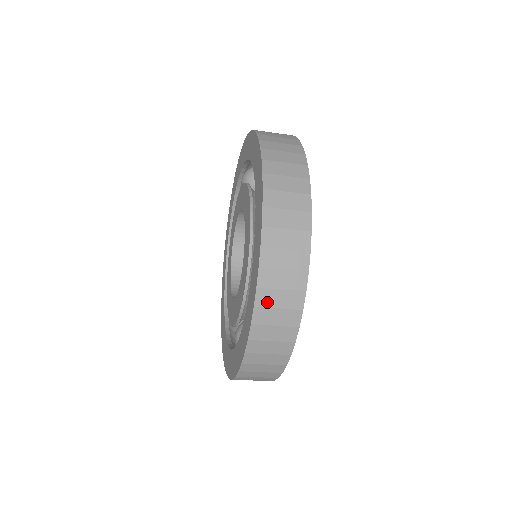
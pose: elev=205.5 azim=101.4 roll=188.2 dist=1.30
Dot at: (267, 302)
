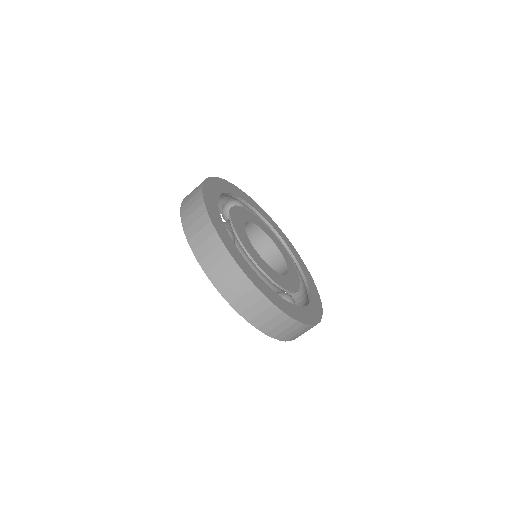
Dot at: (225, 287)
